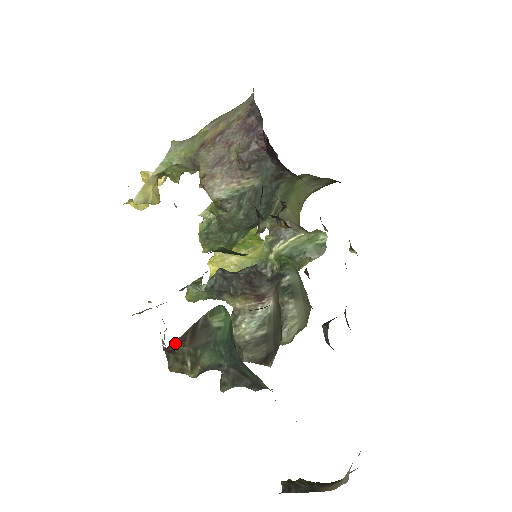
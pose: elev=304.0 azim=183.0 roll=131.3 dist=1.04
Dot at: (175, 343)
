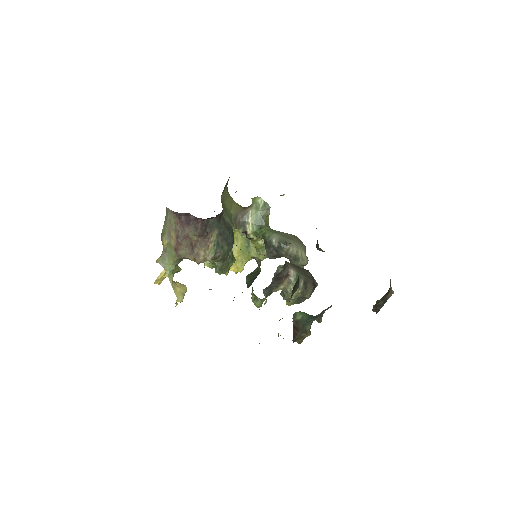
Dot at: (294, 338)
